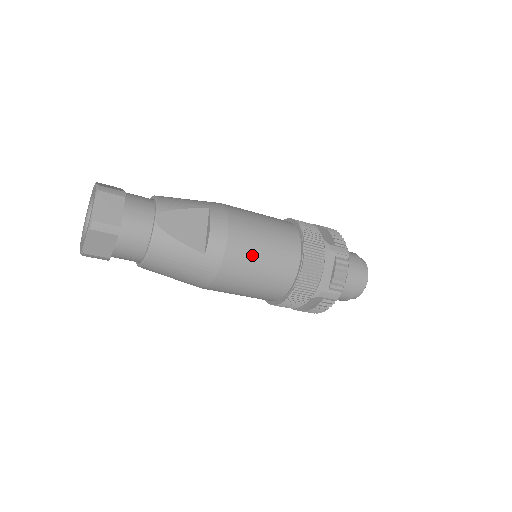
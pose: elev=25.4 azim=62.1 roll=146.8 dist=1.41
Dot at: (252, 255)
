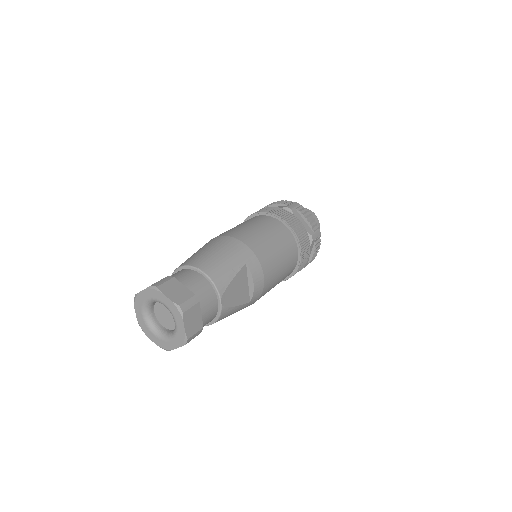
Dot at: (275, 281)
